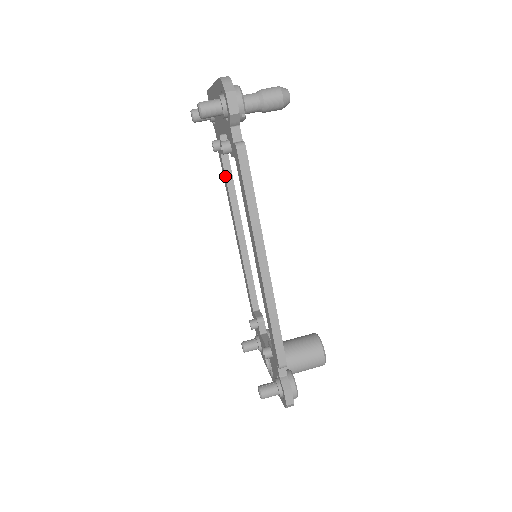
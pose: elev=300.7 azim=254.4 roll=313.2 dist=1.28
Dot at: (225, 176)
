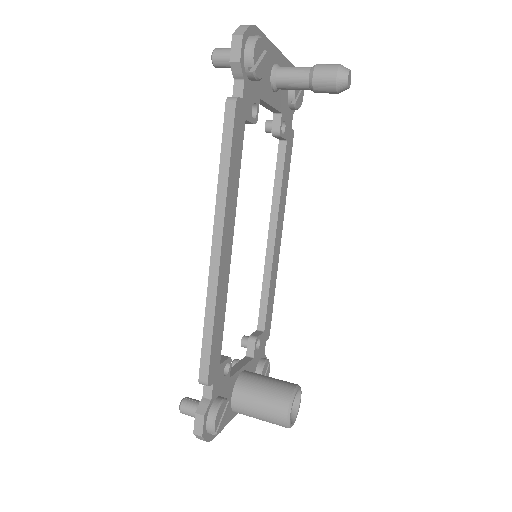
Dot at: (276, 166)
